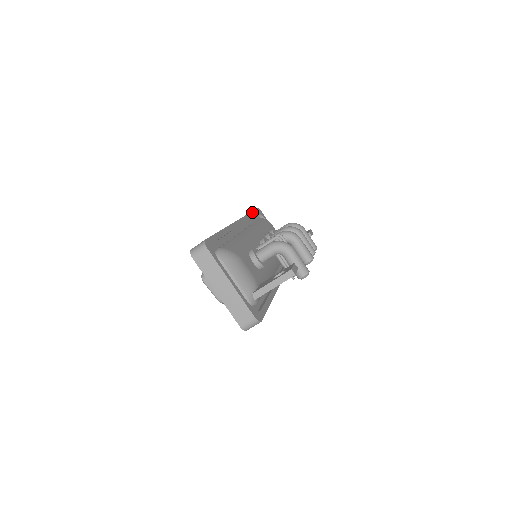
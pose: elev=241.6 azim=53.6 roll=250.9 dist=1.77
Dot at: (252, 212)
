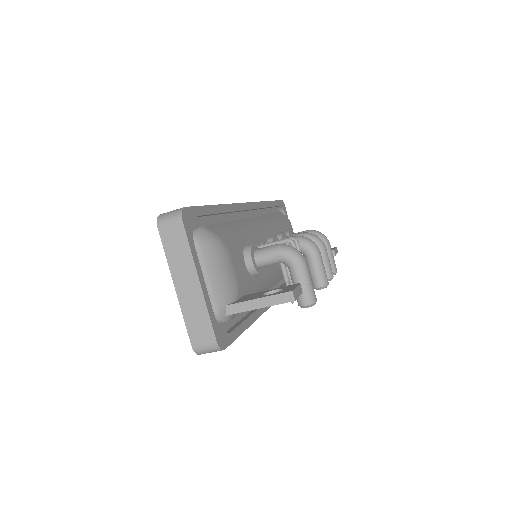
Dot at: (272, 201)
